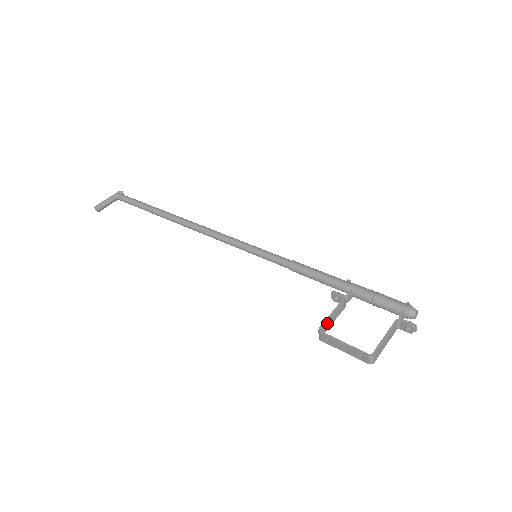
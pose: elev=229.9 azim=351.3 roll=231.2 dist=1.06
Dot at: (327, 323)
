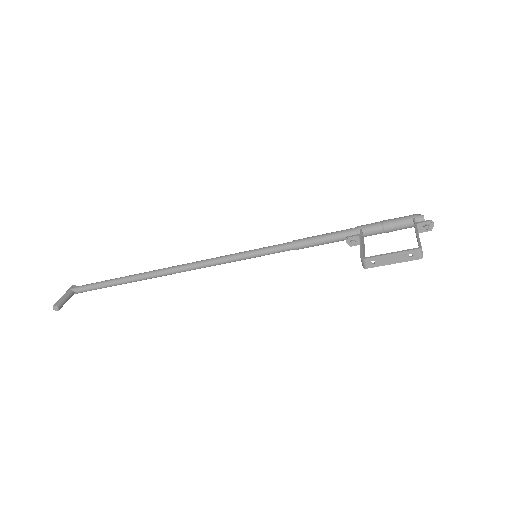
Dot at: (363, 254)
